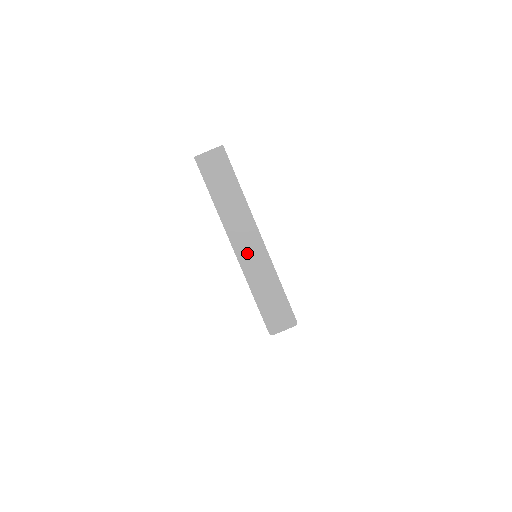
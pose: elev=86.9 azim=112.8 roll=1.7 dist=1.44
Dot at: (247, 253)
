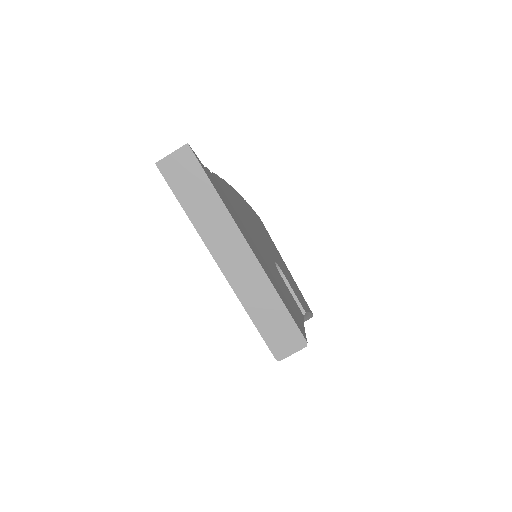
Dot at: (236, 270)
